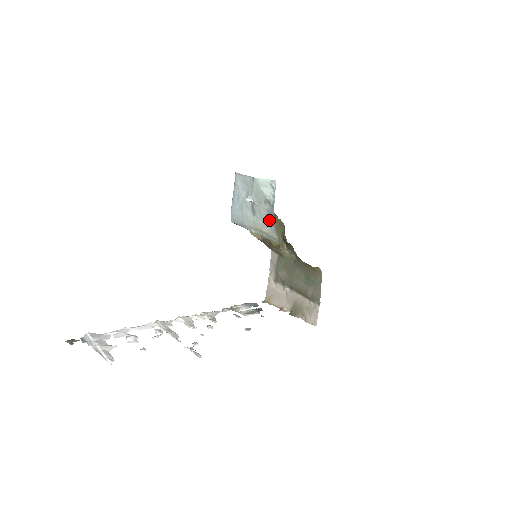
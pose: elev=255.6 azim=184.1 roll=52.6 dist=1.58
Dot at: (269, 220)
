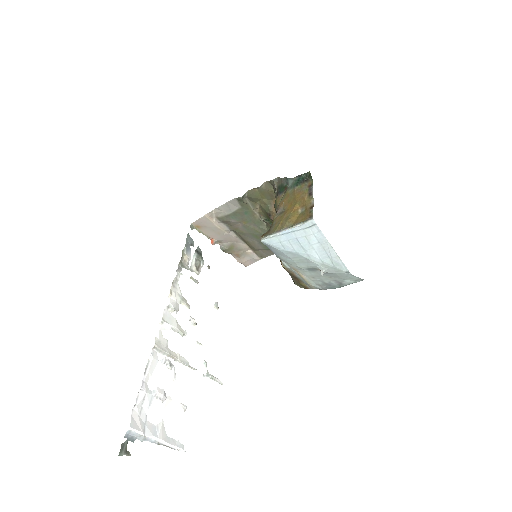
Dot at: (323, 284)
